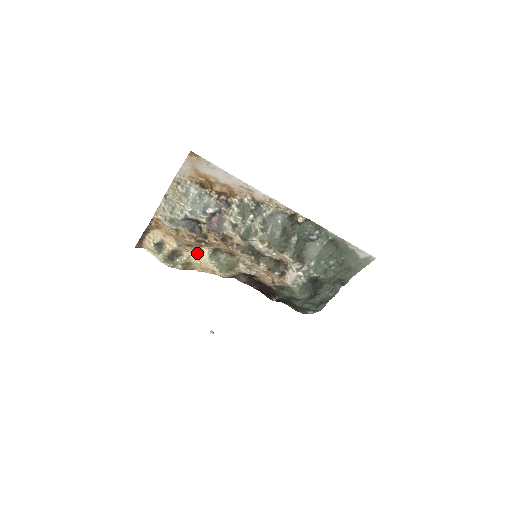
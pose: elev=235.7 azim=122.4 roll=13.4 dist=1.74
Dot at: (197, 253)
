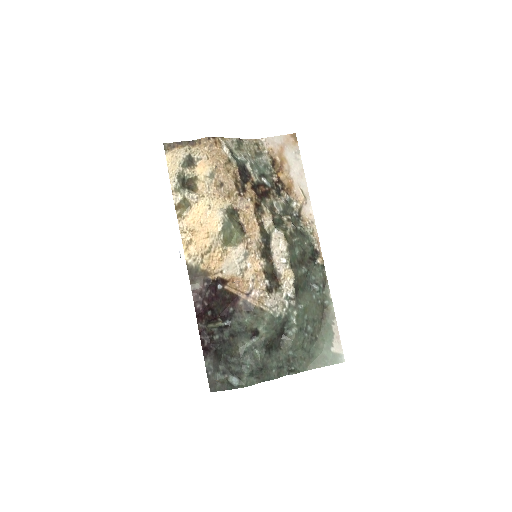
Dot at: (215, 199)
